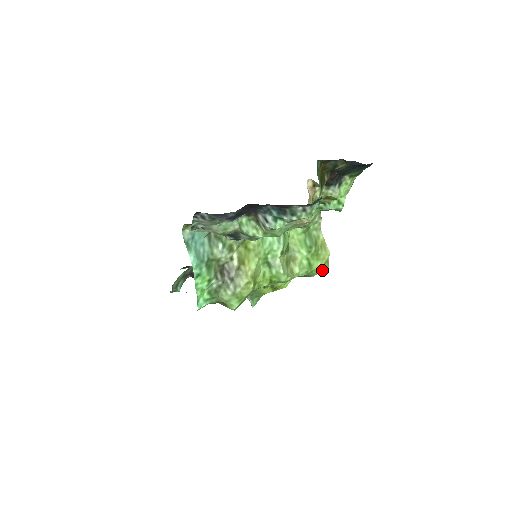
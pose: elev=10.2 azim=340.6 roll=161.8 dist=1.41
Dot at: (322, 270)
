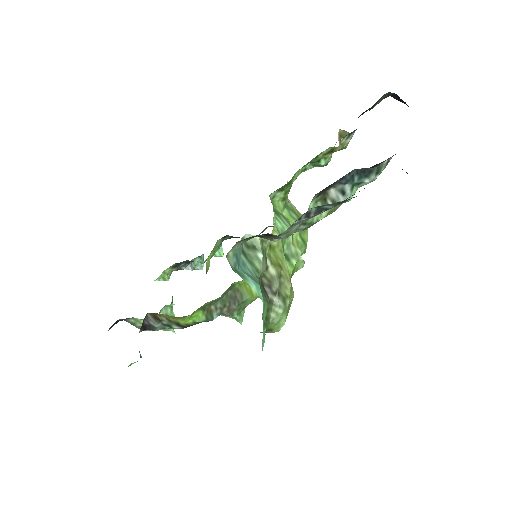
Dot at: occluded
